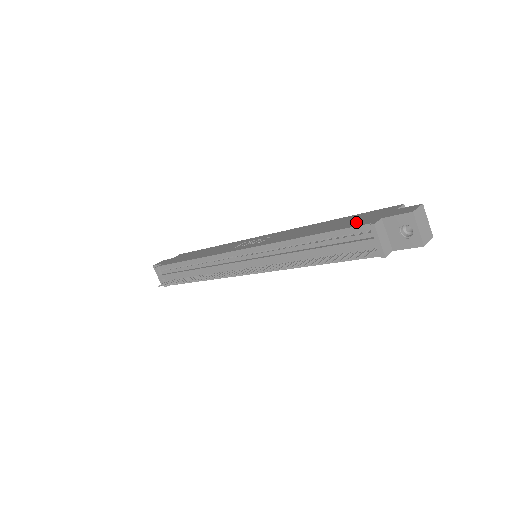
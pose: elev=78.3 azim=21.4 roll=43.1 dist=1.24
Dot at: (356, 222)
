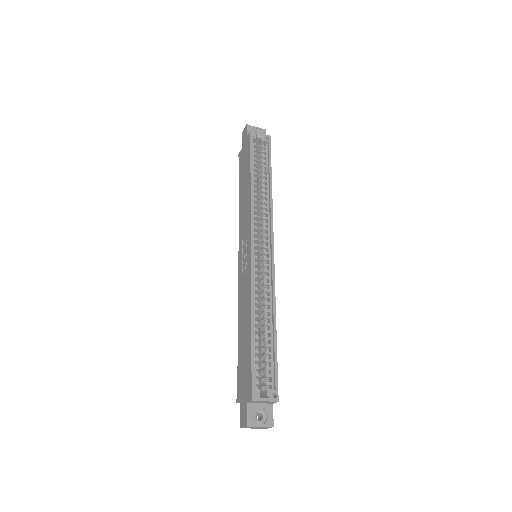
Dot at: (241, 375)
